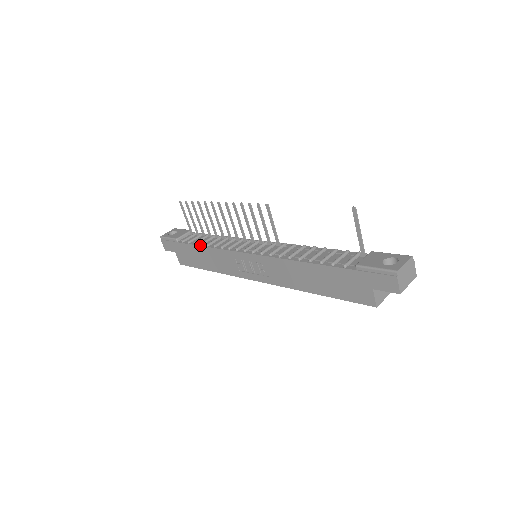
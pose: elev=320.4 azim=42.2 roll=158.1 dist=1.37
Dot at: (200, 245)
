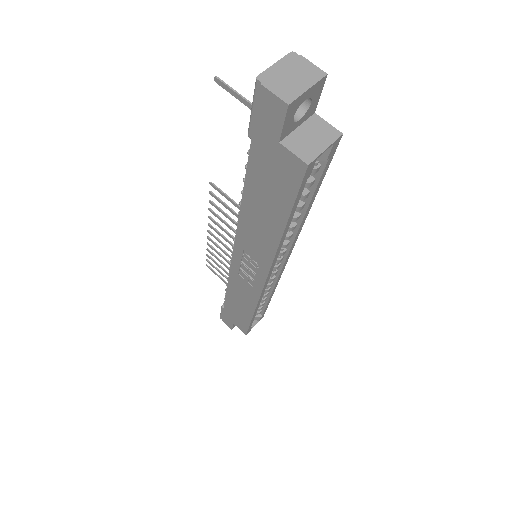
Dot at: (226, 292)
